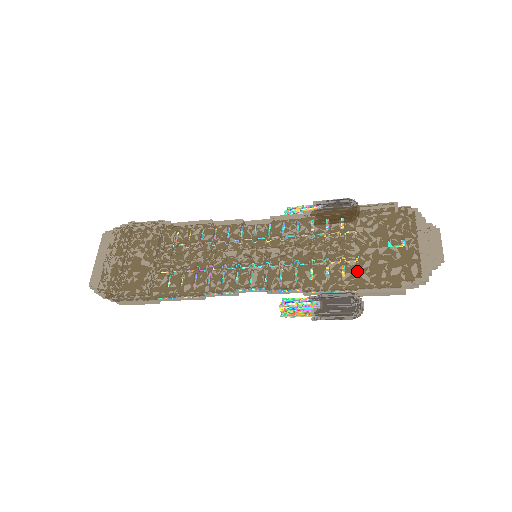
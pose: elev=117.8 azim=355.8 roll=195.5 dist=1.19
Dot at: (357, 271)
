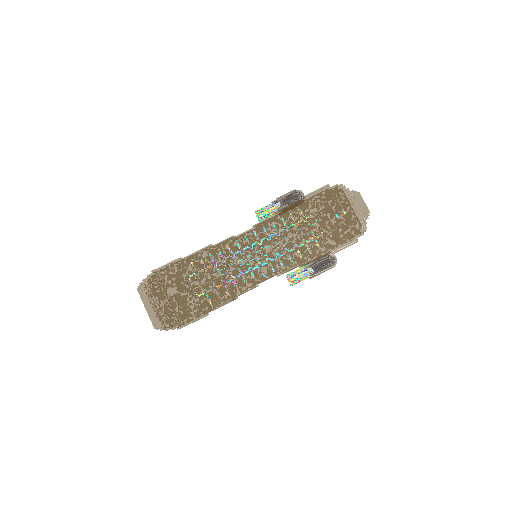
Dot at: (326, 241)
